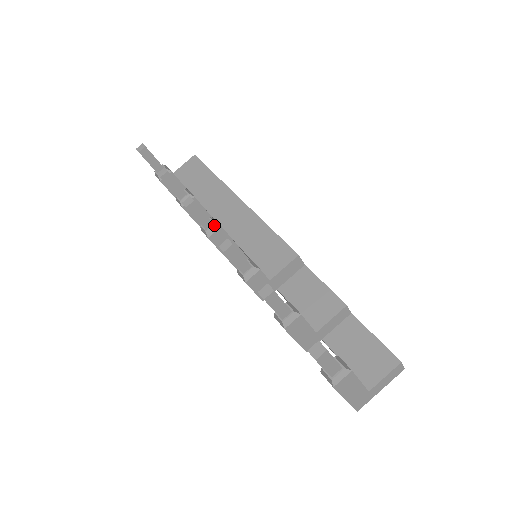
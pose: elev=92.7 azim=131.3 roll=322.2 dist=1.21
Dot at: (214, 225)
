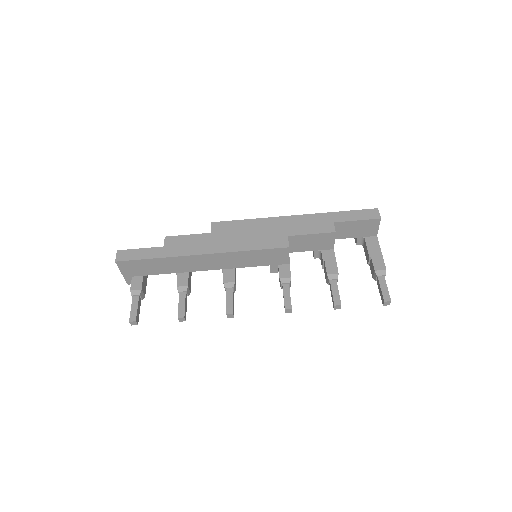
Dot at: (234, 288)
